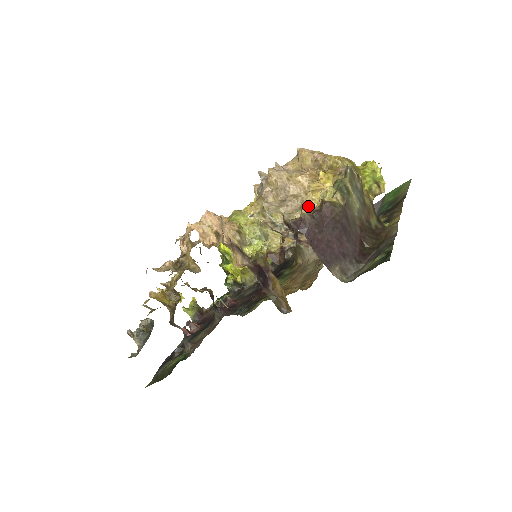
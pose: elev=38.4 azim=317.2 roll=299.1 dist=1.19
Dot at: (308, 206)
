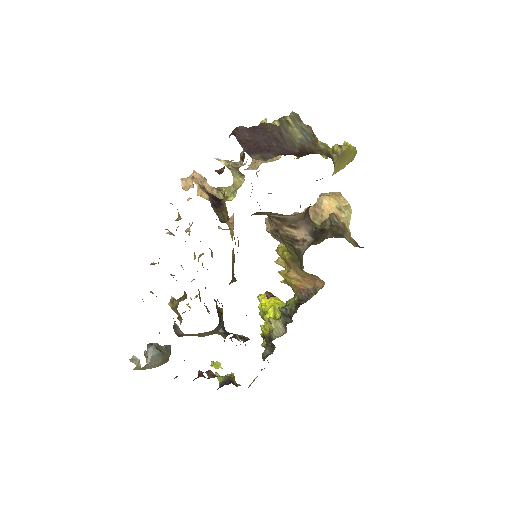
Dot at: occluded
